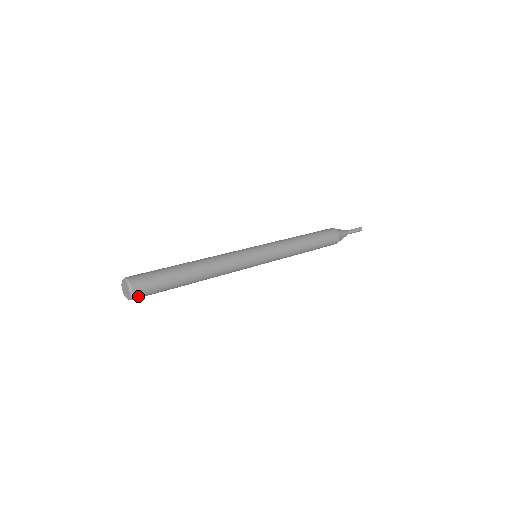
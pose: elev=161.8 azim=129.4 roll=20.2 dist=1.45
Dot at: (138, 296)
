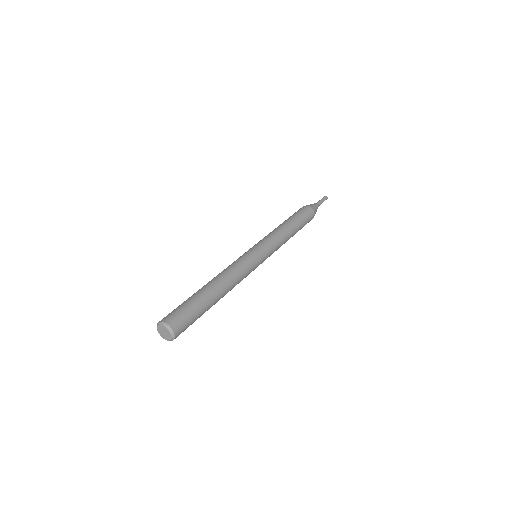
Dot at: occluded
